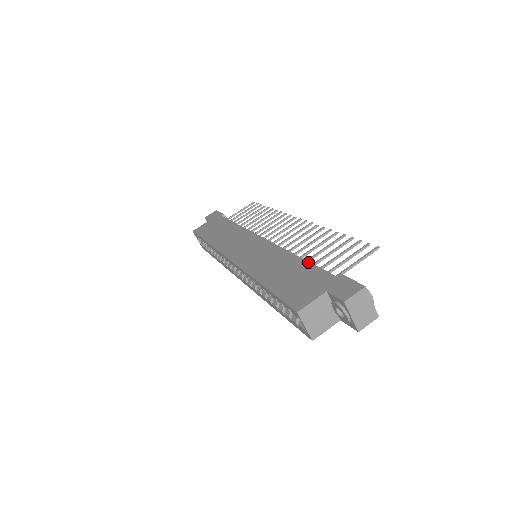
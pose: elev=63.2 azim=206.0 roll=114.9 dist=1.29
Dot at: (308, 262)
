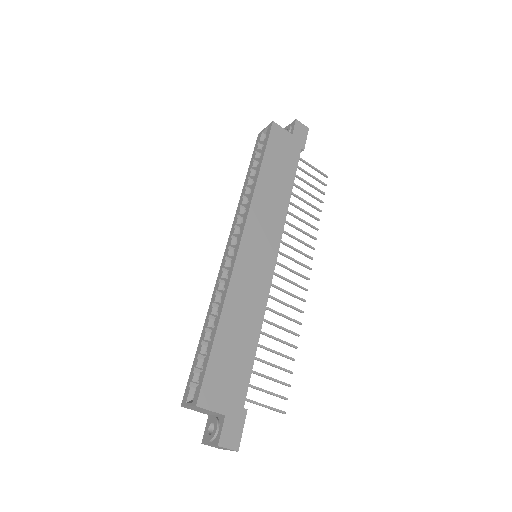
Dot at: (254, 359)
